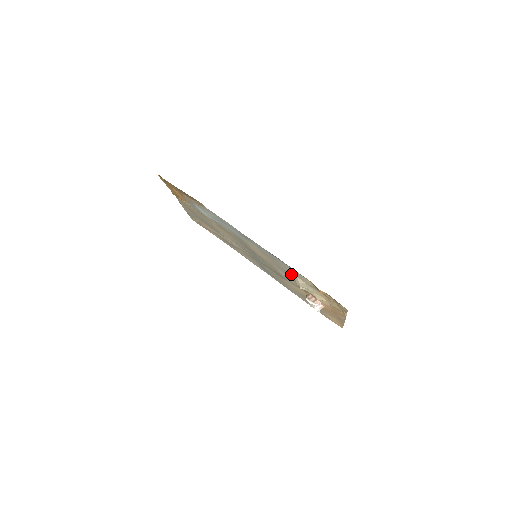
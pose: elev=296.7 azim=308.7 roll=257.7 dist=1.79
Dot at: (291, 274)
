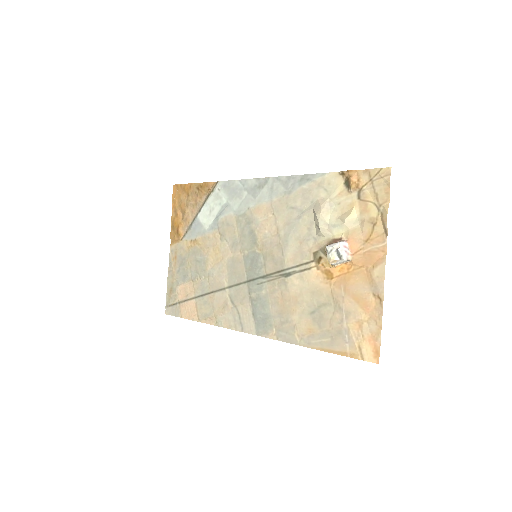
Dot at: (309, 207)
